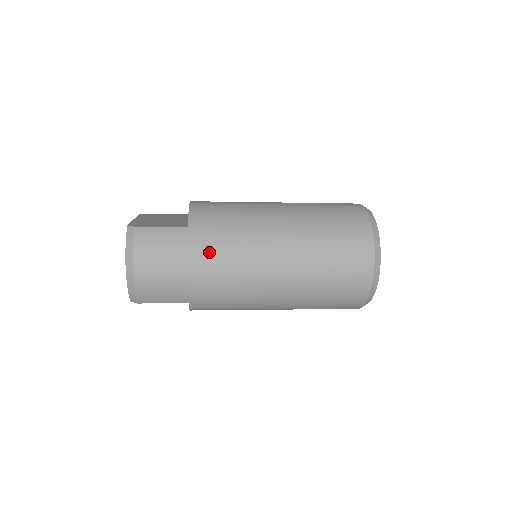
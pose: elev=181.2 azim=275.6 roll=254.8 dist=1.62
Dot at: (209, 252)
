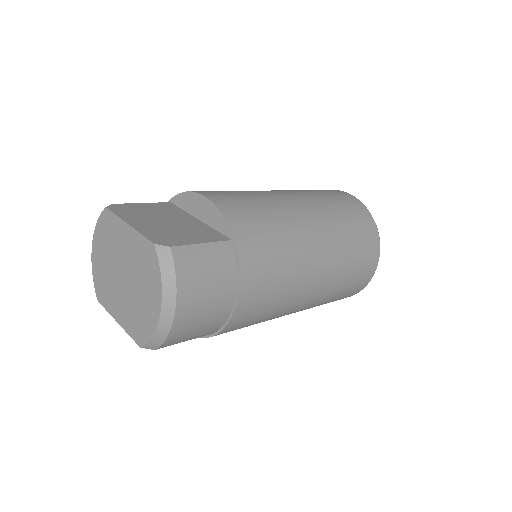
Dot at: (260, 272)
